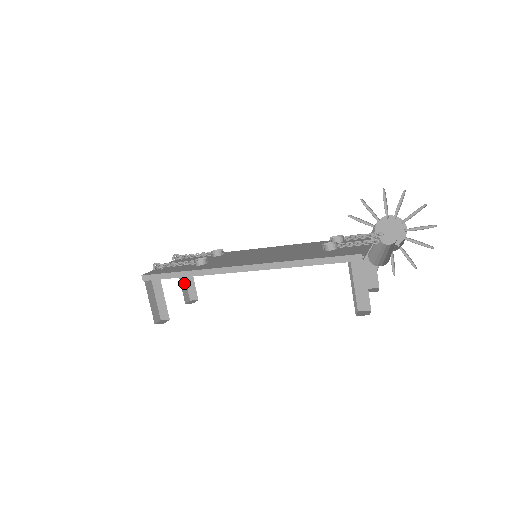
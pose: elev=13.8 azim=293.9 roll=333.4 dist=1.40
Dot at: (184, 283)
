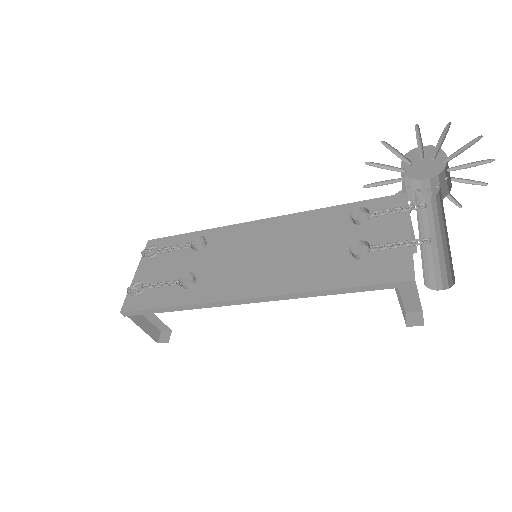
Dot at: occluded
